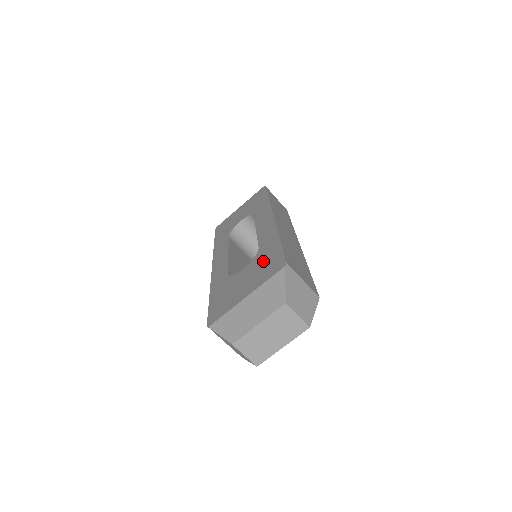
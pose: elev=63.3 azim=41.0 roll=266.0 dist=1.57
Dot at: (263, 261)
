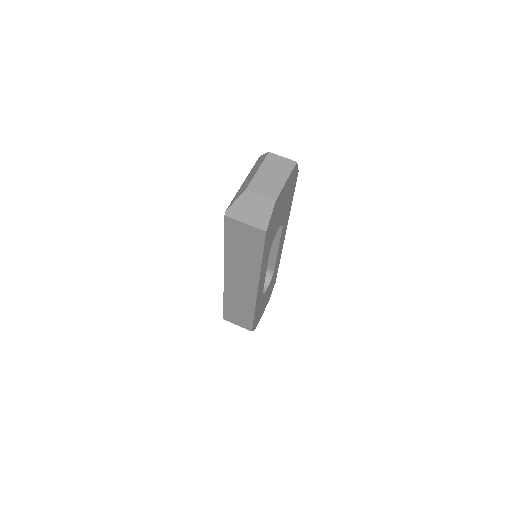
Dot at: occluded
